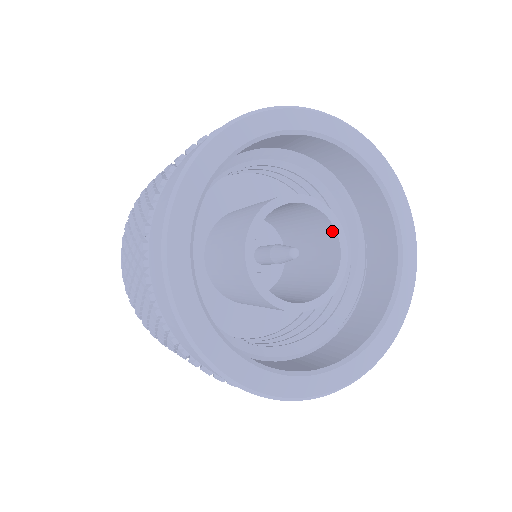
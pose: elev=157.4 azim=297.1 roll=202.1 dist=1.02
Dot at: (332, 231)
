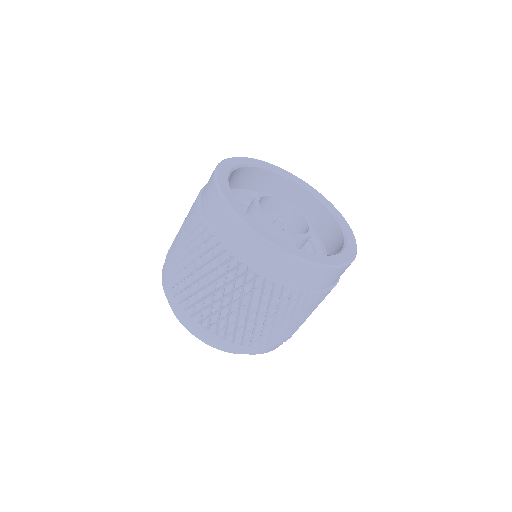
Dot at: (283, 204)
